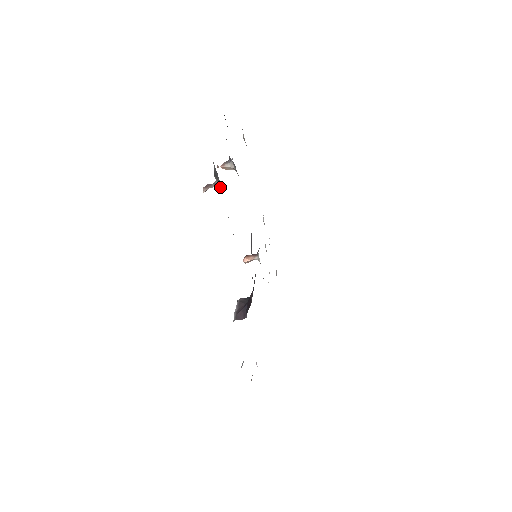
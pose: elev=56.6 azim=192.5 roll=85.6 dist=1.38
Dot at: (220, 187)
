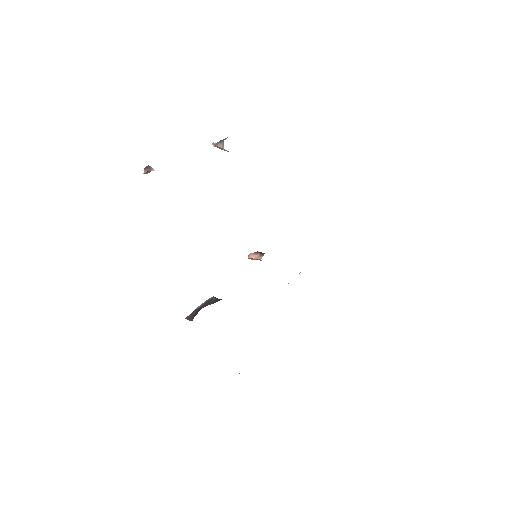
Dot at: occluded
